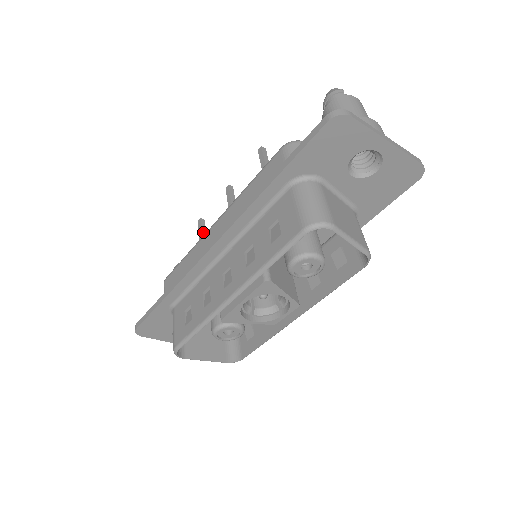
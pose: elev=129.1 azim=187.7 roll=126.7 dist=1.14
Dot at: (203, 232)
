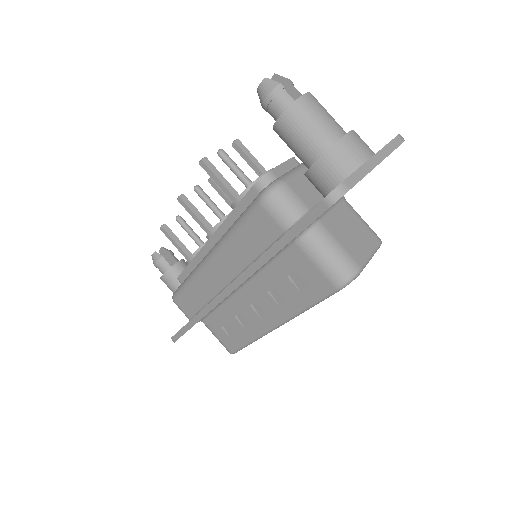
Dot at: (176, 240)
